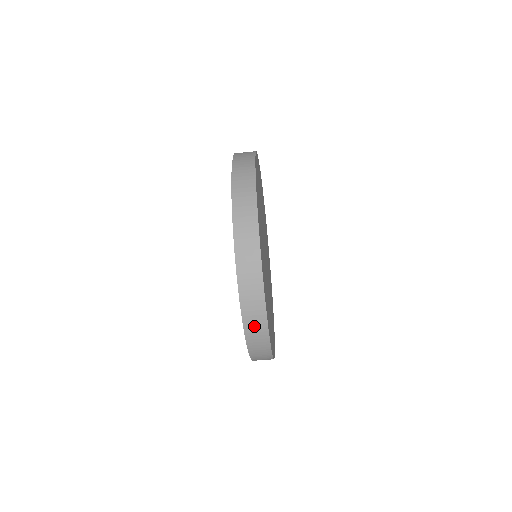
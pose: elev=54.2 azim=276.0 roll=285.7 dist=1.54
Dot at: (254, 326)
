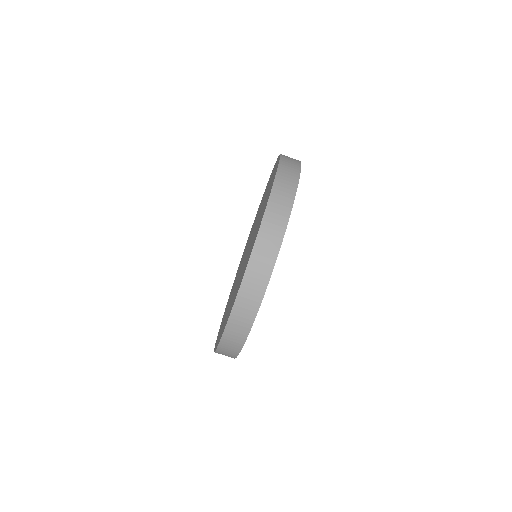
Dot at: (252, 286)
